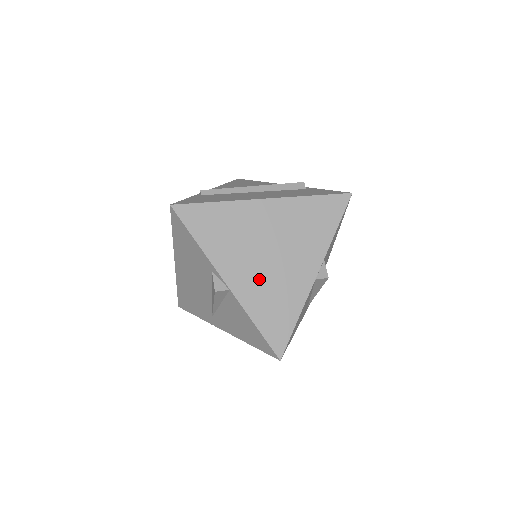
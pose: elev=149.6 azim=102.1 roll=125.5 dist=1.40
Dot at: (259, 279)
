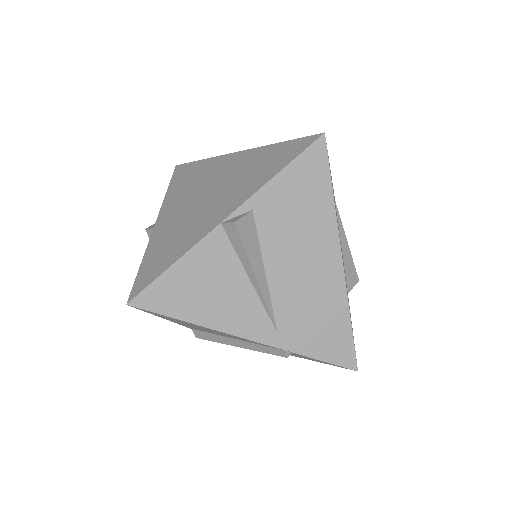
Dot at: (179, 220)
